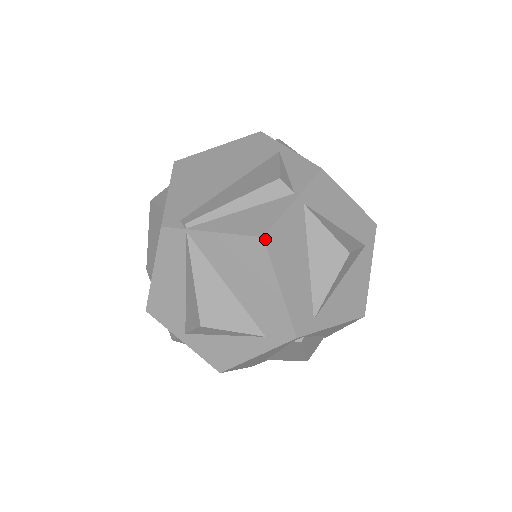
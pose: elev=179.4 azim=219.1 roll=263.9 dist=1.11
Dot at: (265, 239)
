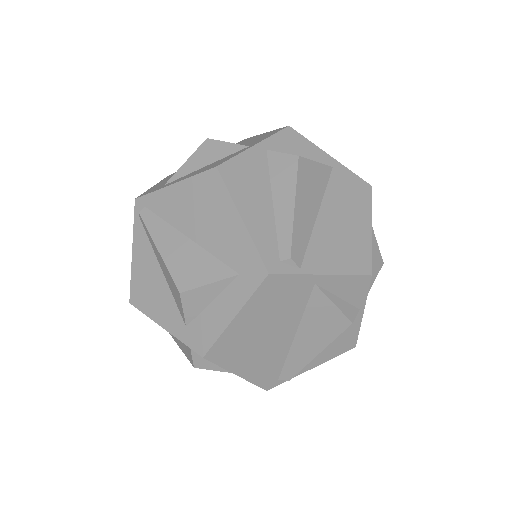
Dot at: occluded
